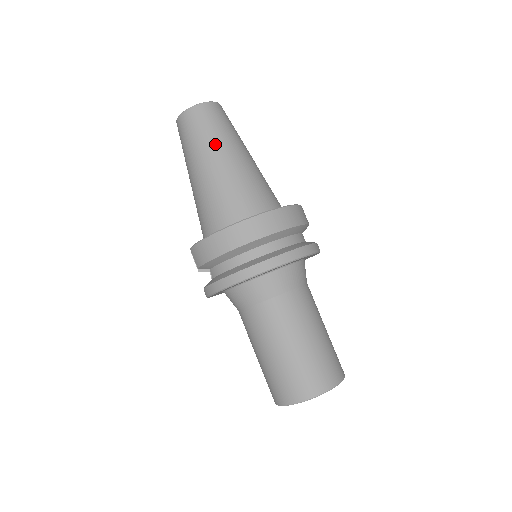
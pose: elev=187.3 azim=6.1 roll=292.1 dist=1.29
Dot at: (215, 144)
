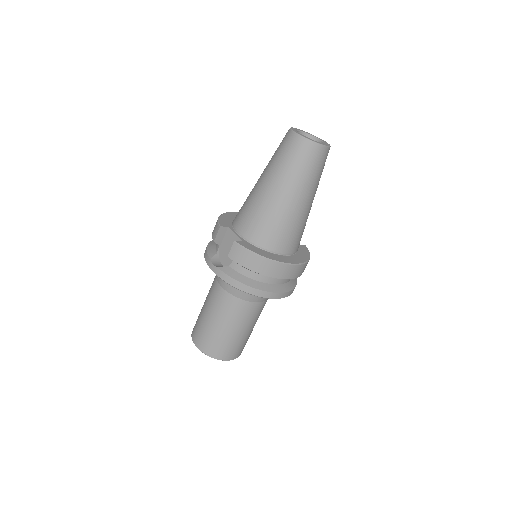
Dot at: (310, 187)
